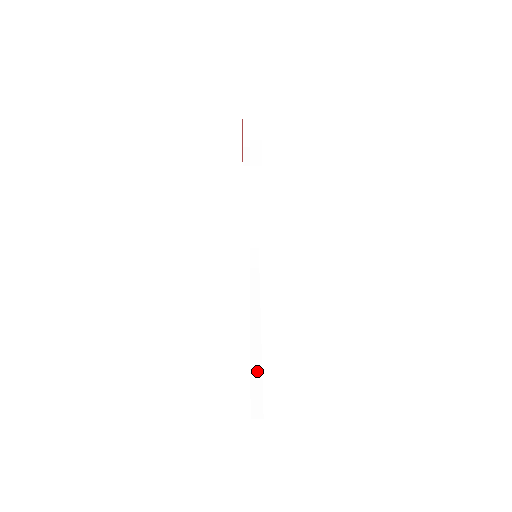
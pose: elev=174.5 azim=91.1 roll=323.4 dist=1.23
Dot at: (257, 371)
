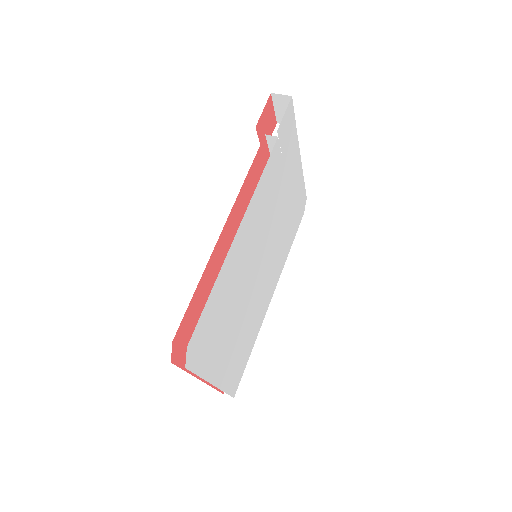
Dot at: occluded
